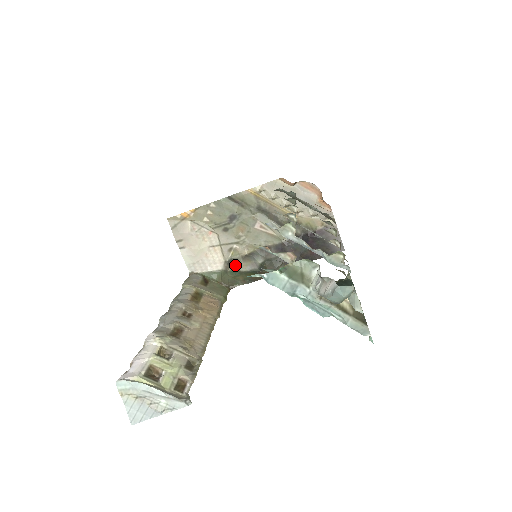
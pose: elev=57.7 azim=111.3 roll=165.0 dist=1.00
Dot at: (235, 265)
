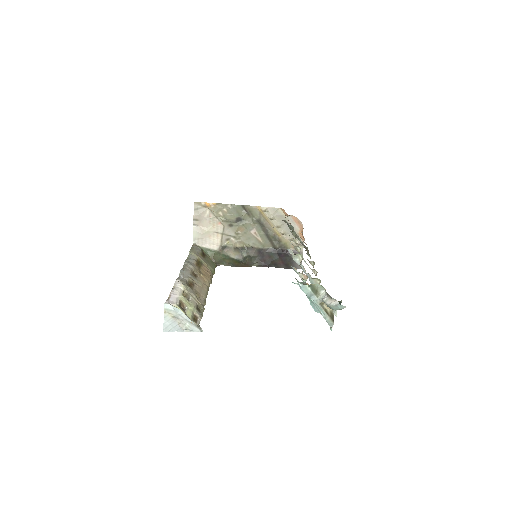
Dot at: (227, 251)
